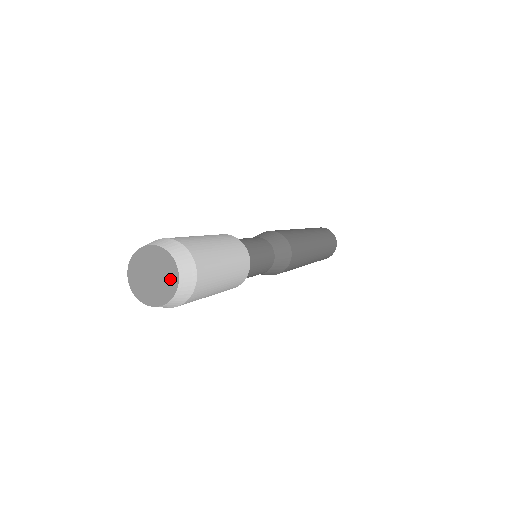
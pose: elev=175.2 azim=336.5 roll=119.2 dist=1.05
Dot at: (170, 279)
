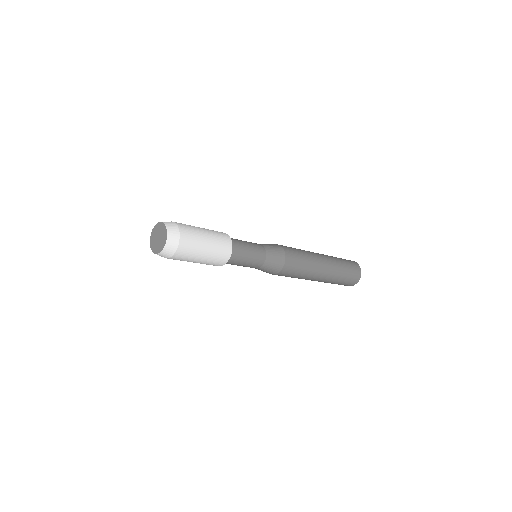
Dot at: (164, 232)
